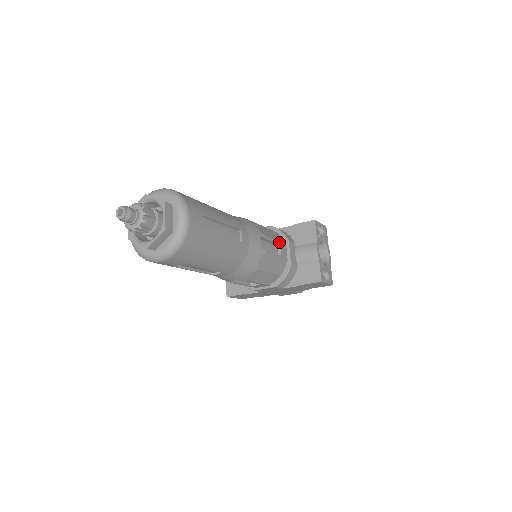
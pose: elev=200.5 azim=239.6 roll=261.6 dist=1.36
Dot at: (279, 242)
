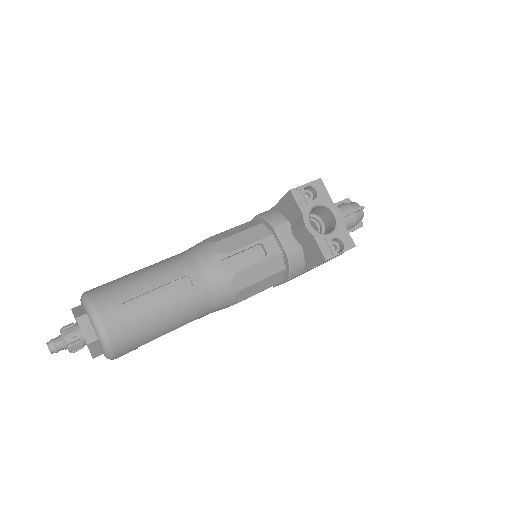
Dot at: (258, 241)
